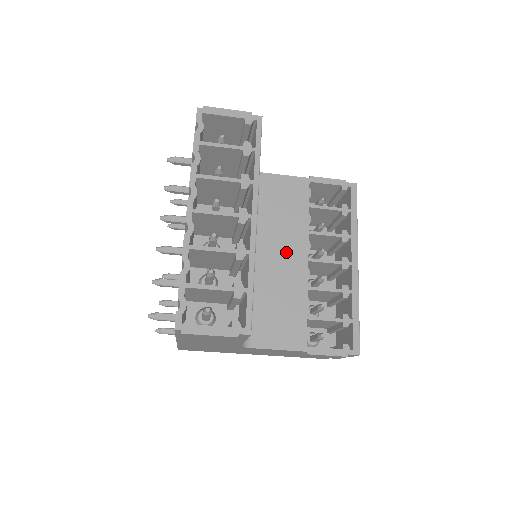
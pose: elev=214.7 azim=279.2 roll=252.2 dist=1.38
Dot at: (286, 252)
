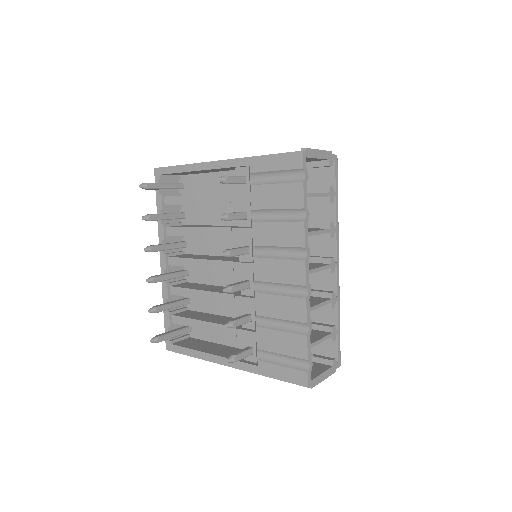
Dot at: occluded
